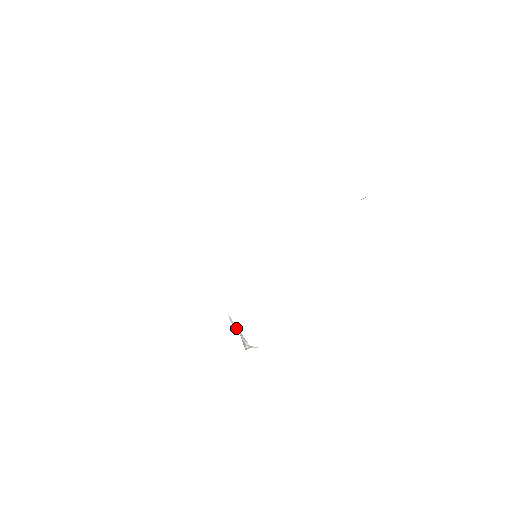
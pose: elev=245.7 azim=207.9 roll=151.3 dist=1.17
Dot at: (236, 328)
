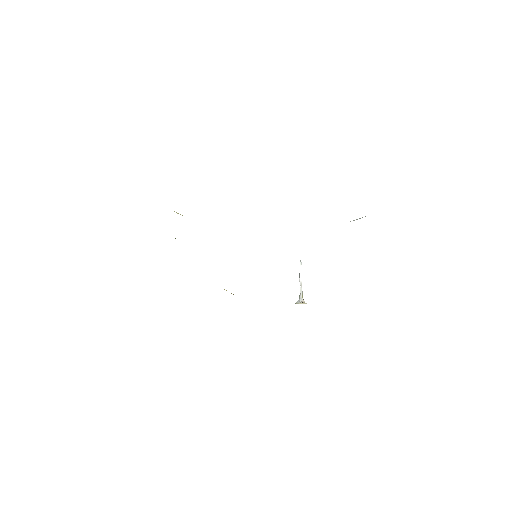
Dot at: (300, 277)
